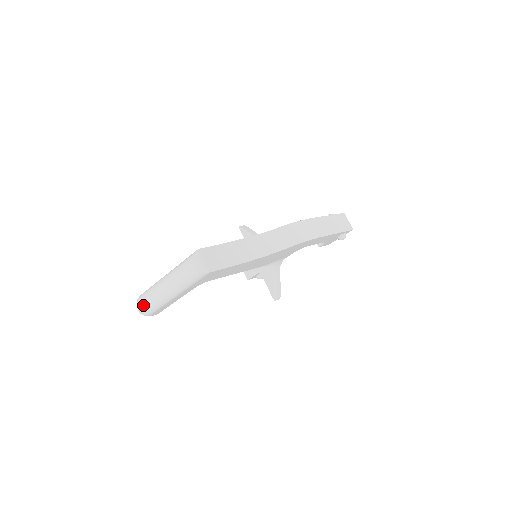
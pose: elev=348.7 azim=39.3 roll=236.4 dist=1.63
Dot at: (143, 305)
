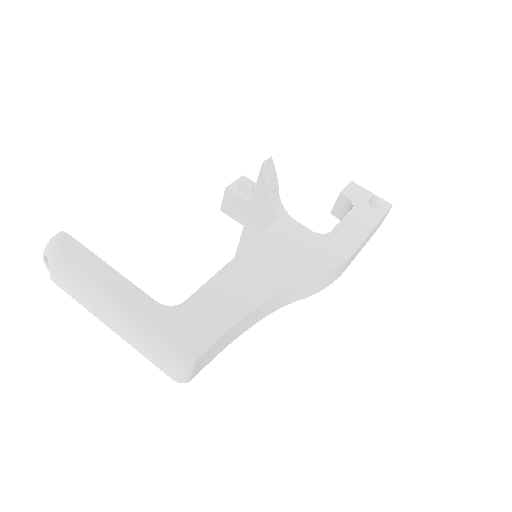
Dot at: (58, 285)
